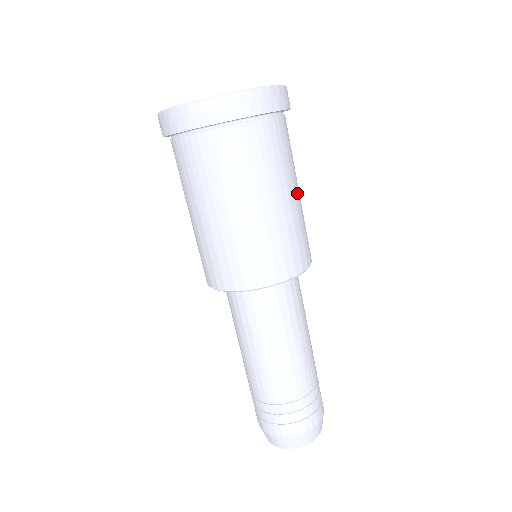
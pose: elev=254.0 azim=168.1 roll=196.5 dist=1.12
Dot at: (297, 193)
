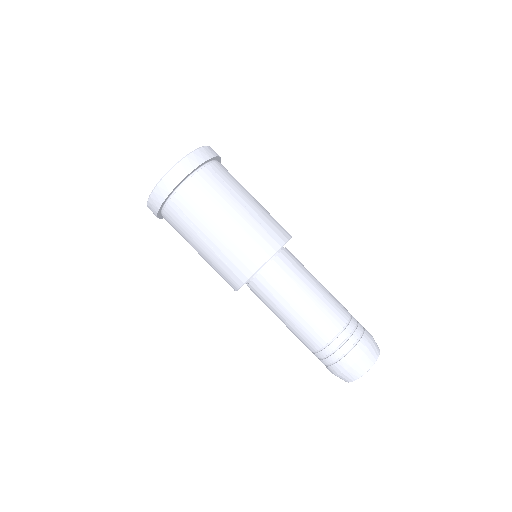
Dot at: occluded
